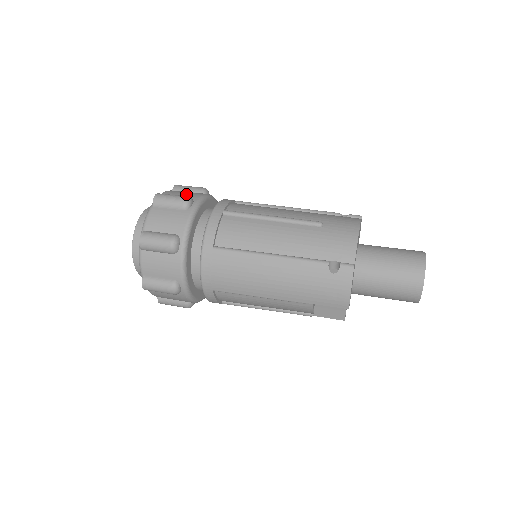
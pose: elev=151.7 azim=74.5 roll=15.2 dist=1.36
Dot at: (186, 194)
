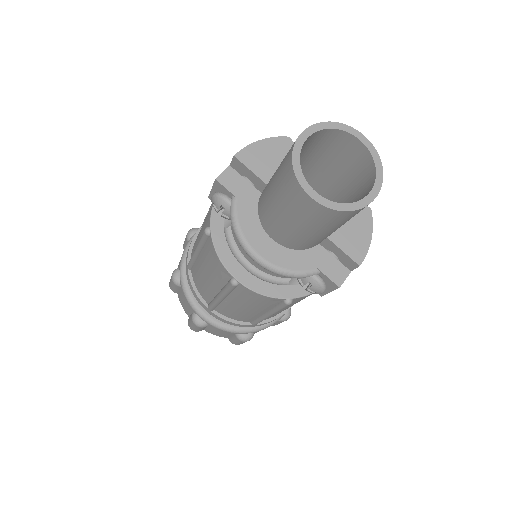
Dot at: occluded
